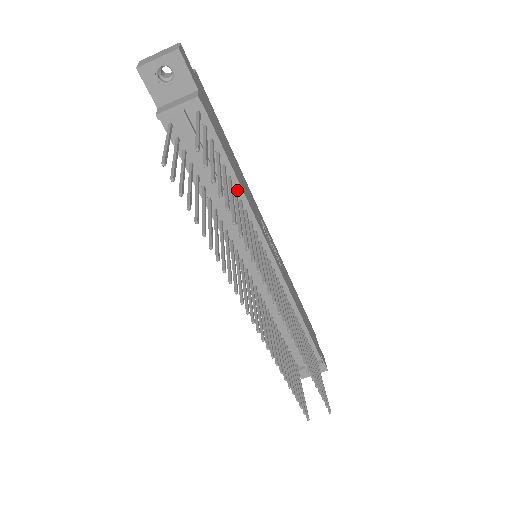
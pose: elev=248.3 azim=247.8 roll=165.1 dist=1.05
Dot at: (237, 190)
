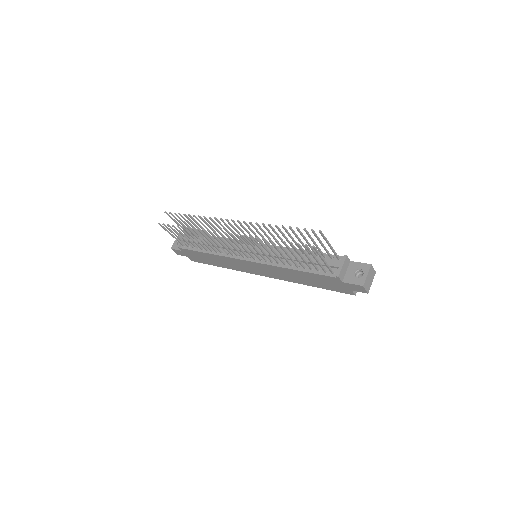
Dot at: (219, 239)
